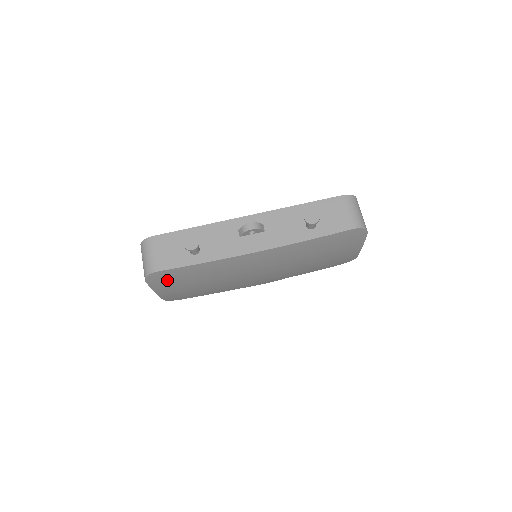
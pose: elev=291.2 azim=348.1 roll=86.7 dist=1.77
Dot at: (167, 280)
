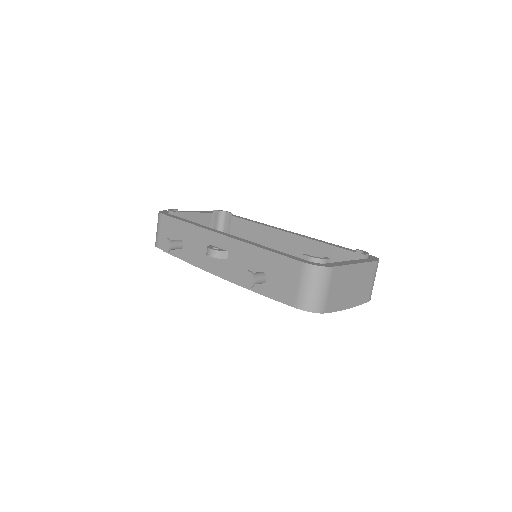
Dot at: occluded
